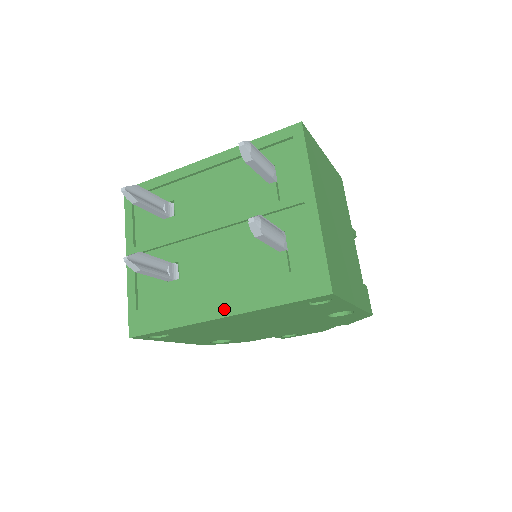
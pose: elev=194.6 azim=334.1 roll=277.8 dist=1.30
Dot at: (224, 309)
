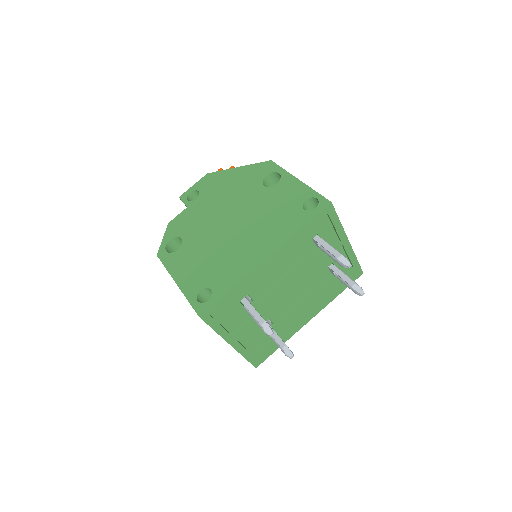
Dot at: (311, 316)
